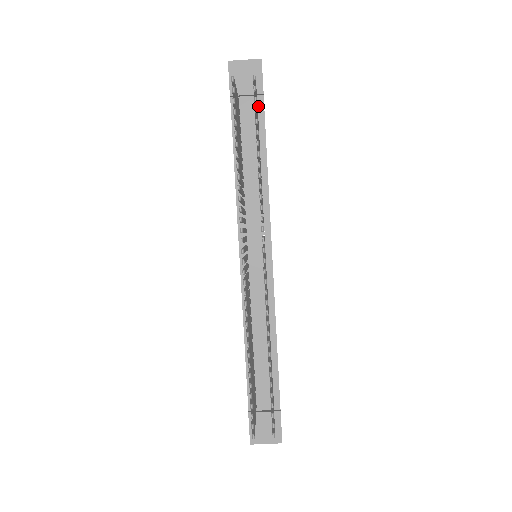
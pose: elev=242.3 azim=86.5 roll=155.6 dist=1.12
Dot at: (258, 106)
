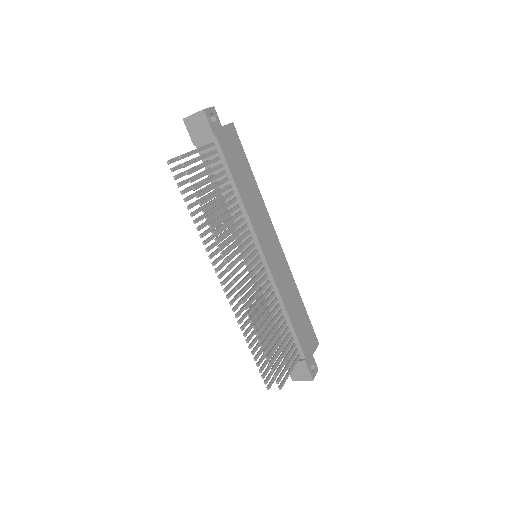
Dot at: (216, 146)
